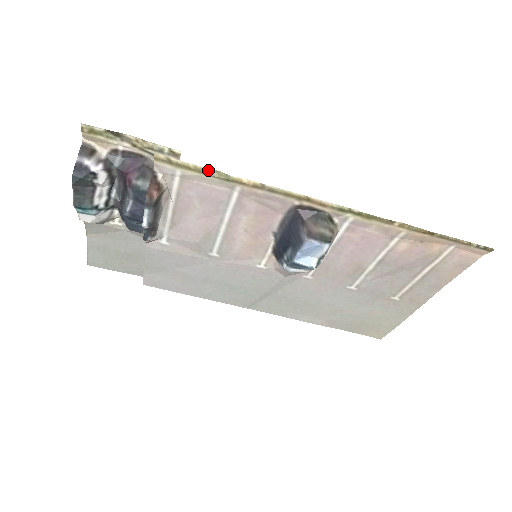
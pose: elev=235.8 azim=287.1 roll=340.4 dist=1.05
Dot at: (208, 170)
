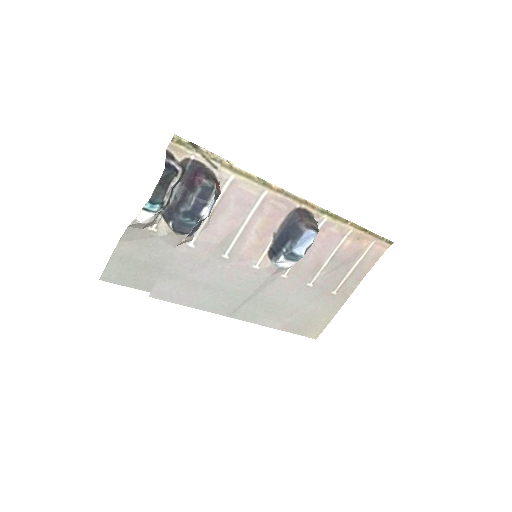
Dot at: (253, 176)
